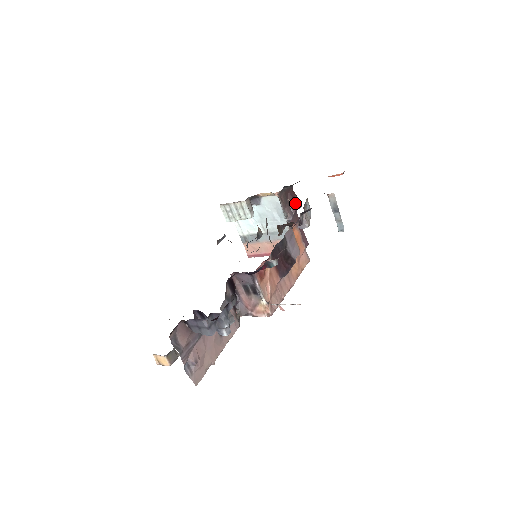
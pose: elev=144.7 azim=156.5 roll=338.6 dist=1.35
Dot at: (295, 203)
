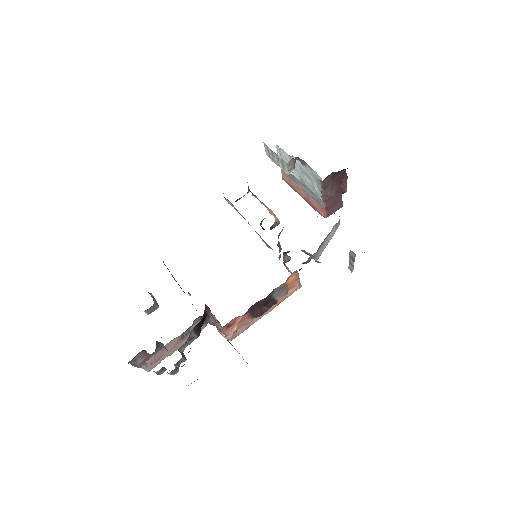
Dot at: (340, 186)
